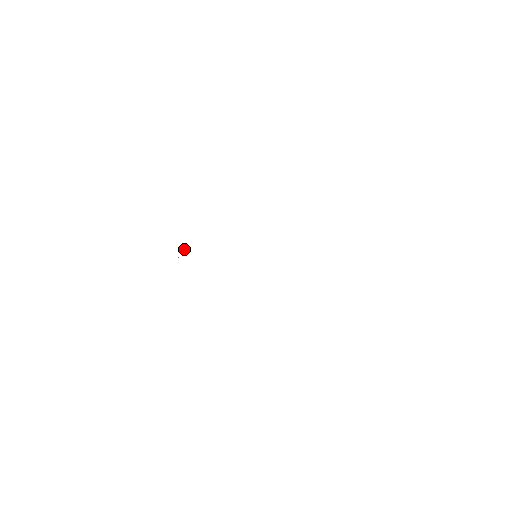
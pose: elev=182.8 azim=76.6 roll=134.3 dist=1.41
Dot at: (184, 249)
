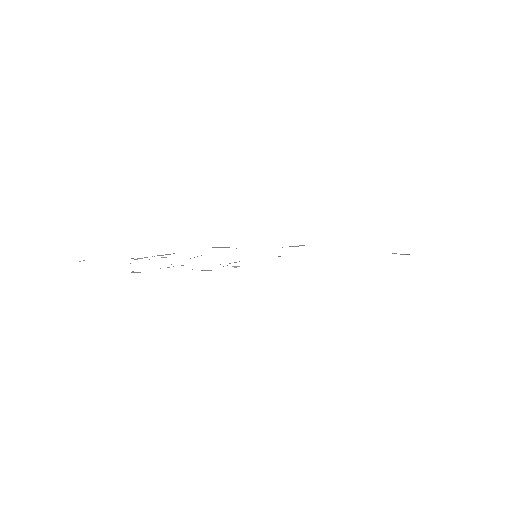
Dot at: occluded
